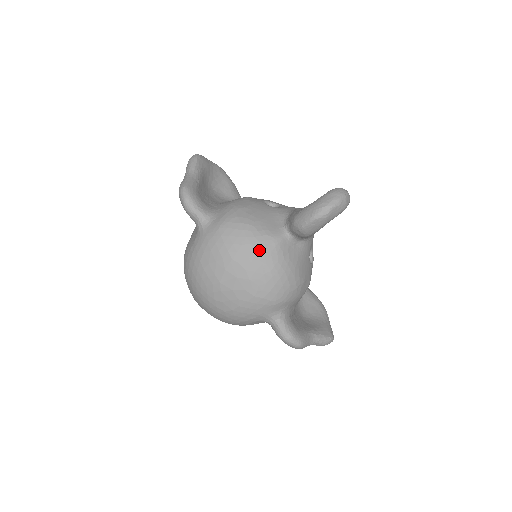
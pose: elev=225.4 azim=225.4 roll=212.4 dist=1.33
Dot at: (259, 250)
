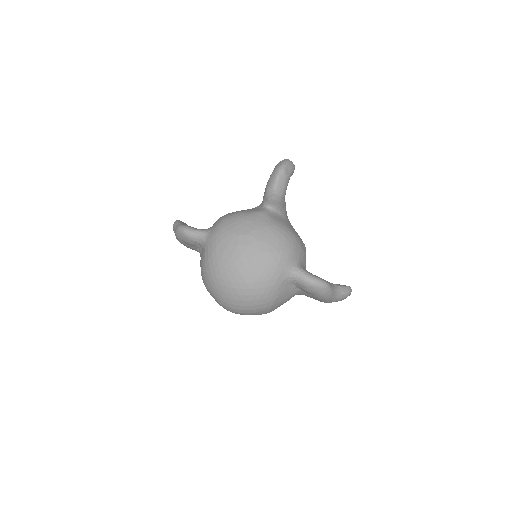
Dot at: (254, 221)
